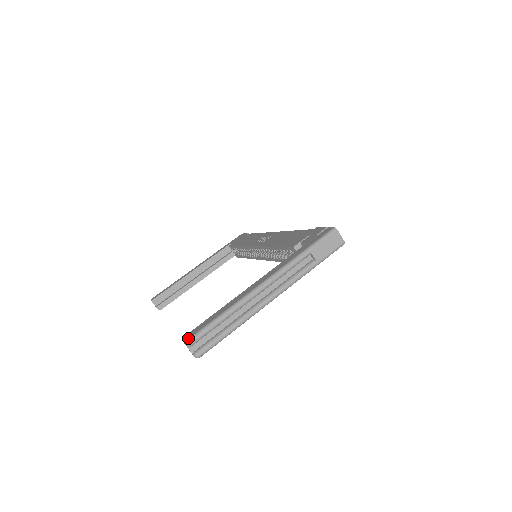
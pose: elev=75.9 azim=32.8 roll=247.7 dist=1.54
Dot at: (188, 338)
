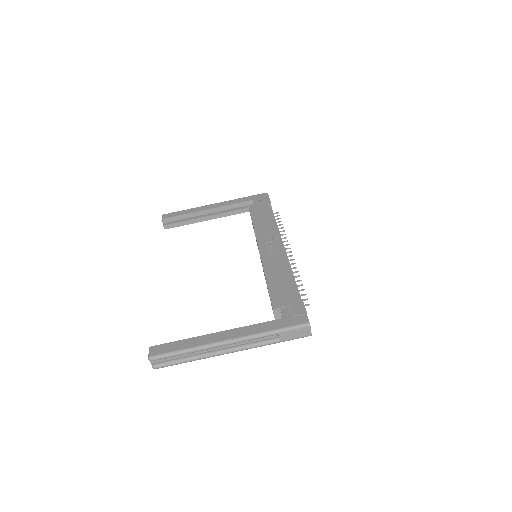
Dot at: (152, 355)
